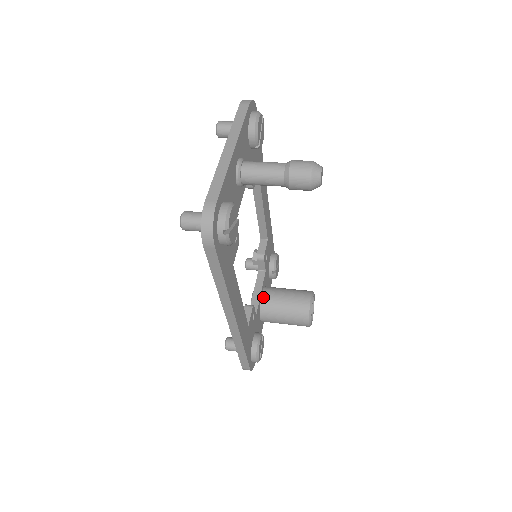
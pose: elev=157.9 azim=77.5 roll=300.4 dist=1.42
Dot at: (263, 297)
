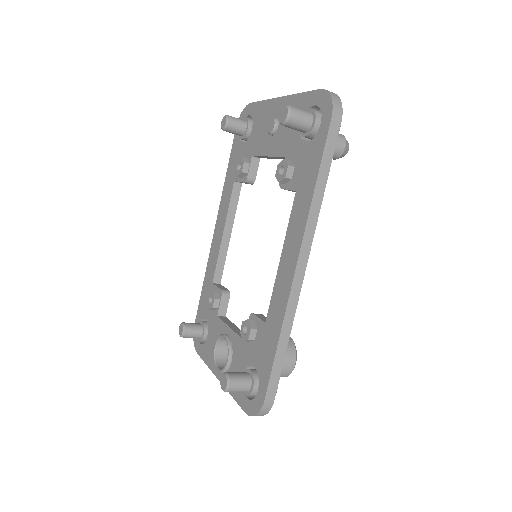
Dot at: occluded
